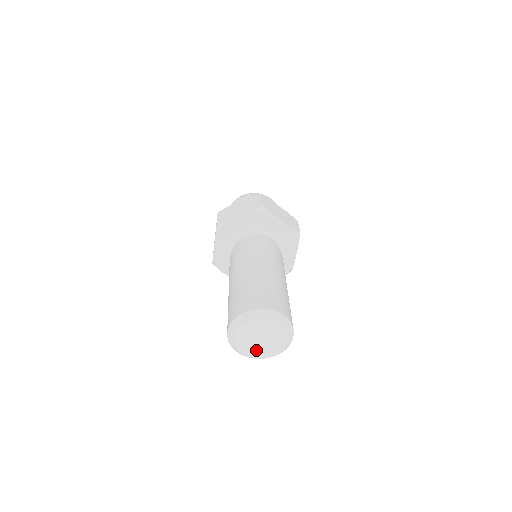
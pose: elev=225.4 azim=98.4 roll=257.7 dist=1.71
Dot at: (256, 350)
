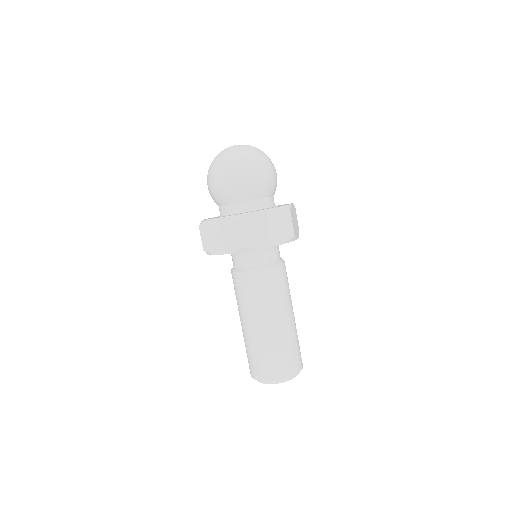
Dot at: occluded
